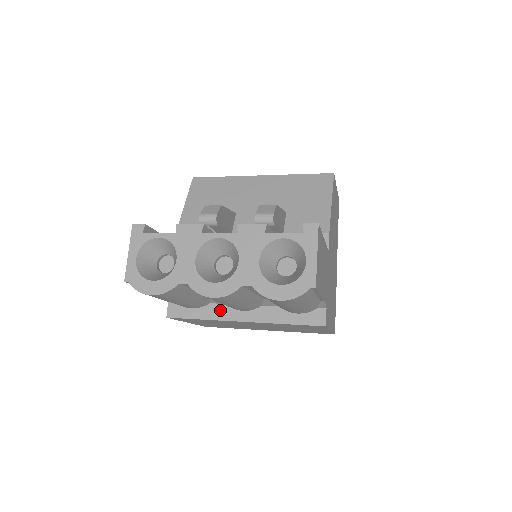
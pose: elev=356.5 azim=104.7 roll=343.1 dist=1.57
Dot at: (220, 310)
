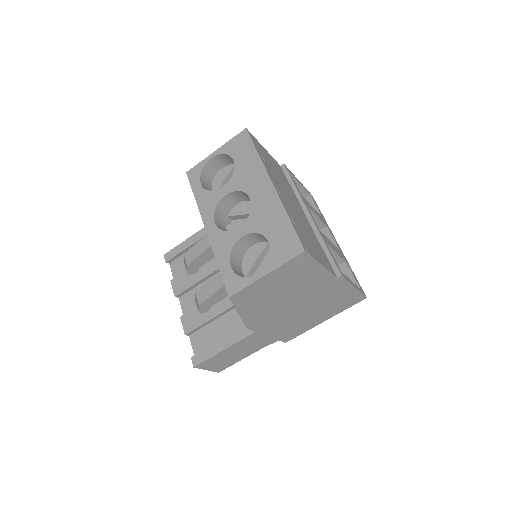
Dot at: occluded
